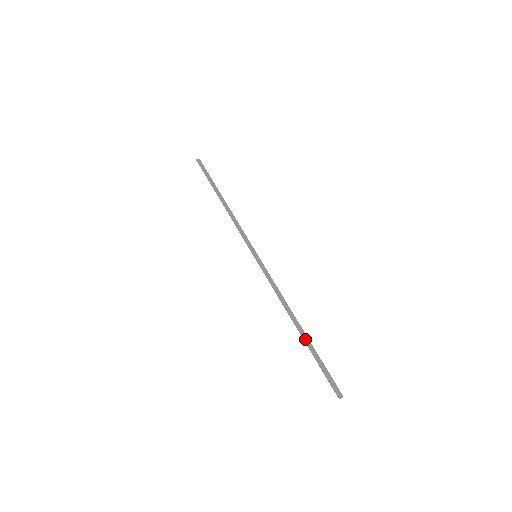
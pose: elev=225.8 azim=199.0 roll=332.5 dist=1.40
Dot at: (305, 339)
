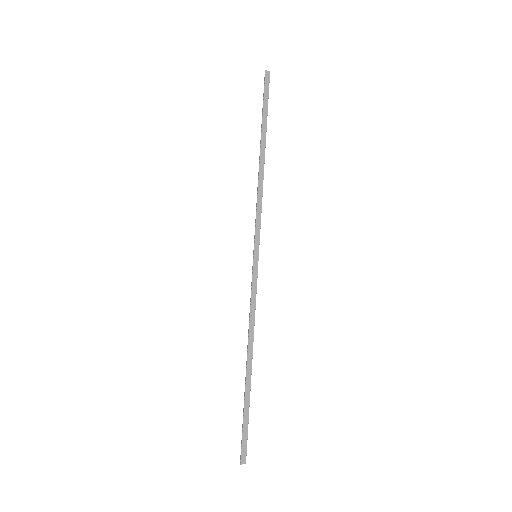
Dot at: (246, 386)
